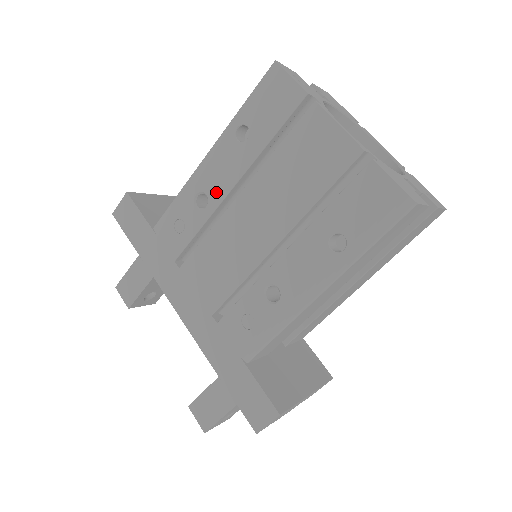
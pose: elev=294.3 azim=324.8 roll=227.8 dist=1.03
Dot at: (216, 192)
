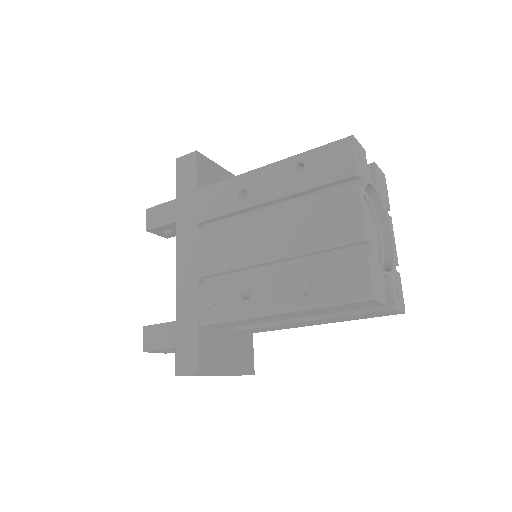
Dot at: (255, 196)
